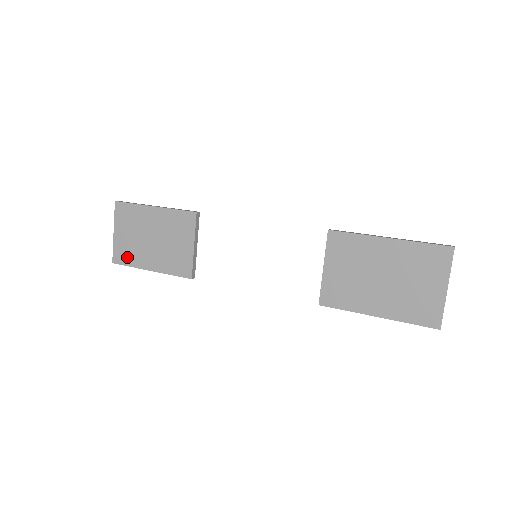
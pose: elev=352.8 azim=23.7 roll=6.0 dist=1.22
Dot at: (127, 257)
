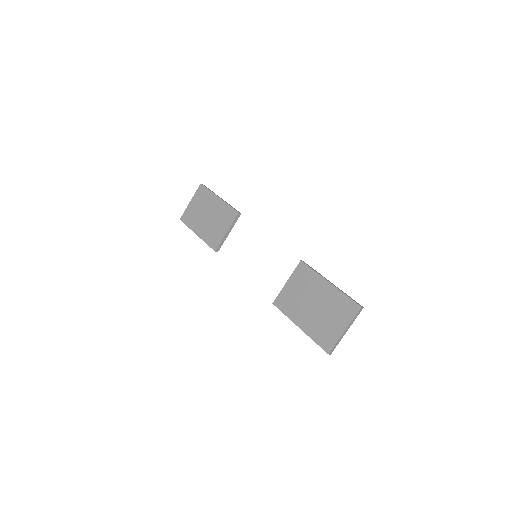
Dot at: (189, 220)
